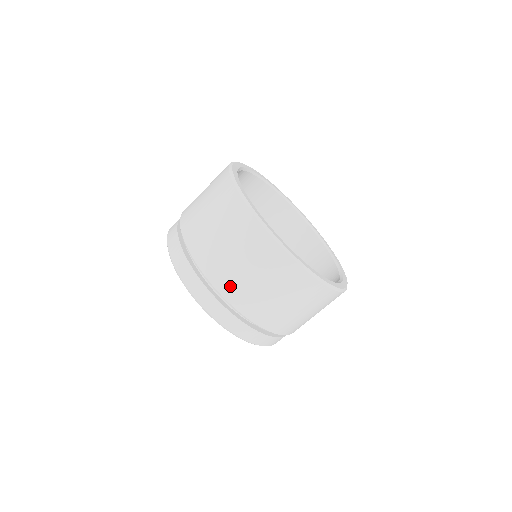
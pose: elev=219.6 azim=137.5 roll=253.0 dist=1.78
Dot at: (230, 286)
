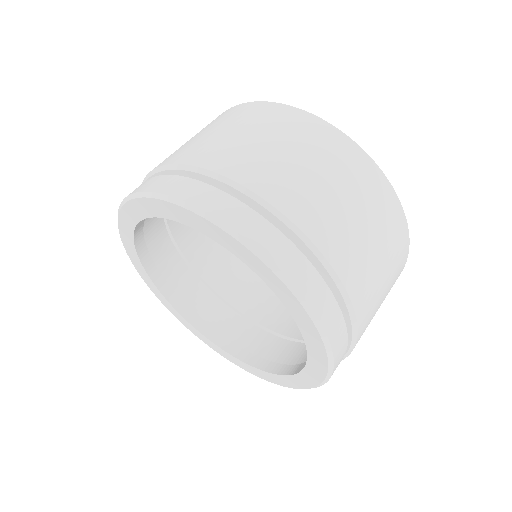
Dot at: (291, 195)
